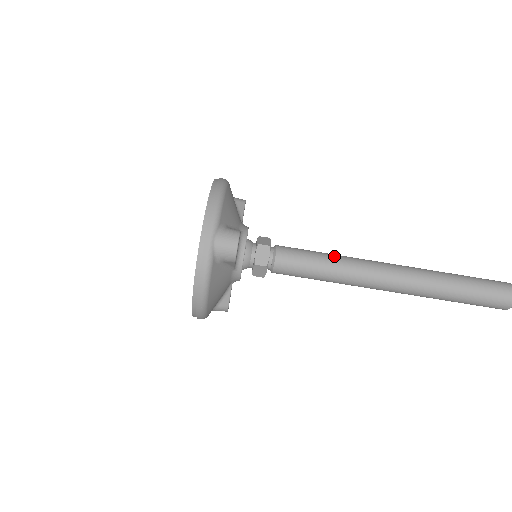
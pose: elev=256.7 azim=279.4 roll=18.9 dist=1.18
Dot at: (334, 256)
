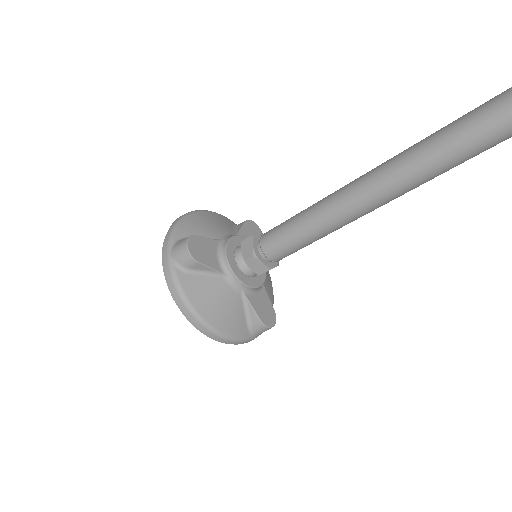
Dot at: (313, 204)
